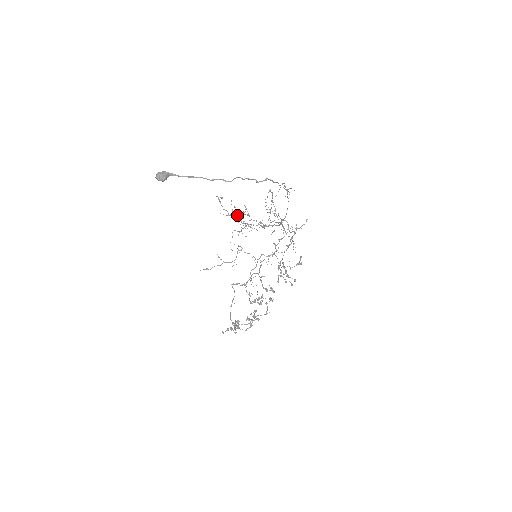
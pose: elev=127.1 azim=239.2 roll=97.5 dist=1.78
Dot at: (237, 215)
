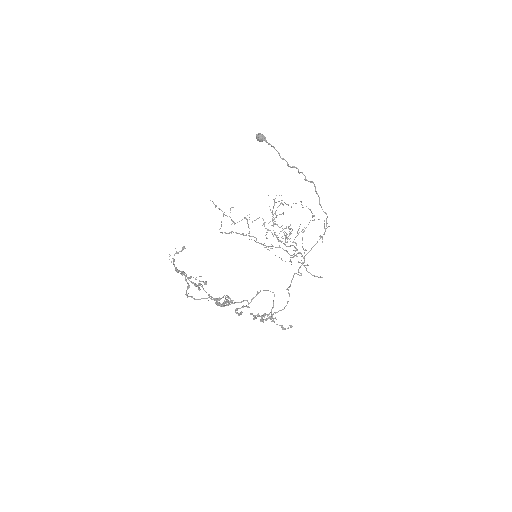
Dot at: (274, 205)
